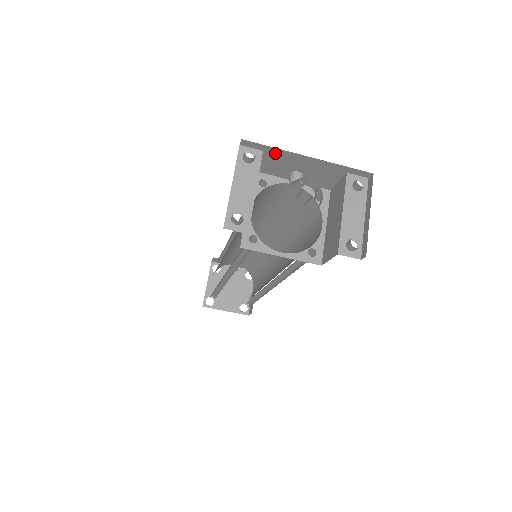
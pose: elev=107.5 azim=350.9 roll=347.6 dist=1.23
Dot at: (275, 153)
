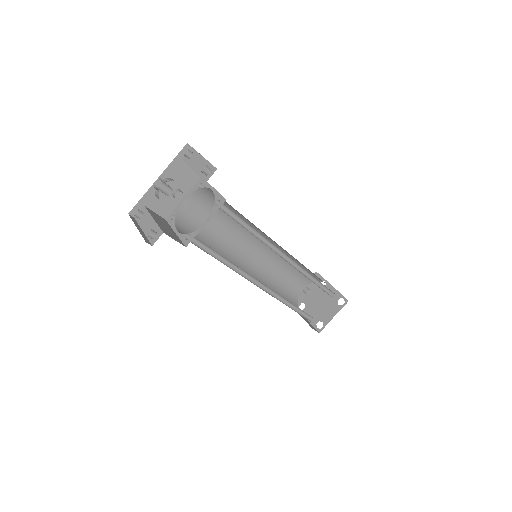
Dot at: (148, 199)
